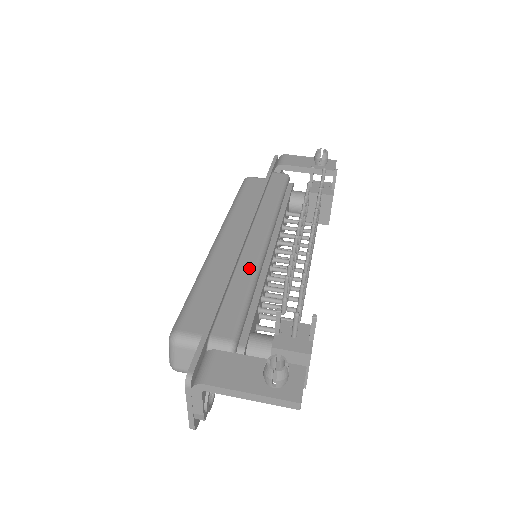
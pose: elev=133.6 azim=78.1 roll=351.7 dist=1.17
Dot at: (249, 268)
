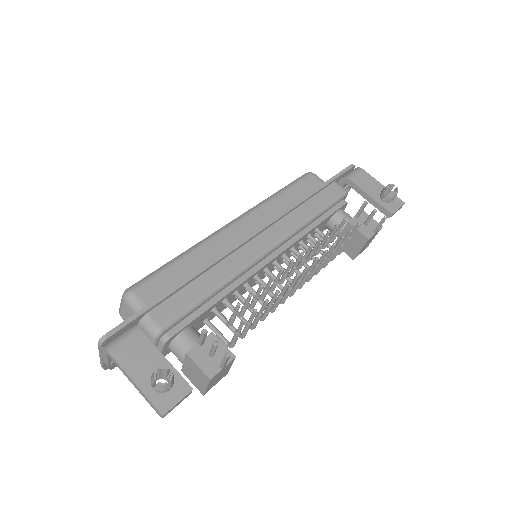
Dot at: (228, 270)
